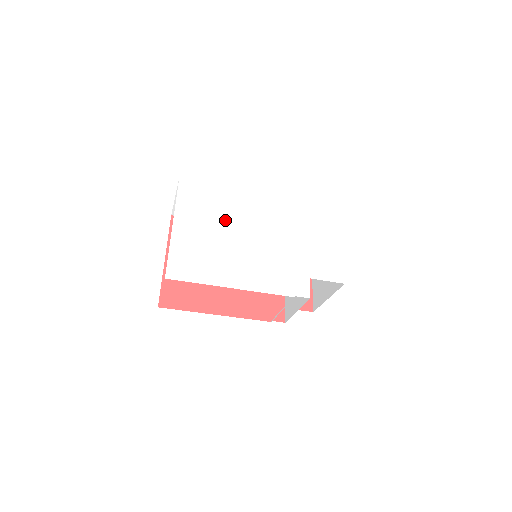
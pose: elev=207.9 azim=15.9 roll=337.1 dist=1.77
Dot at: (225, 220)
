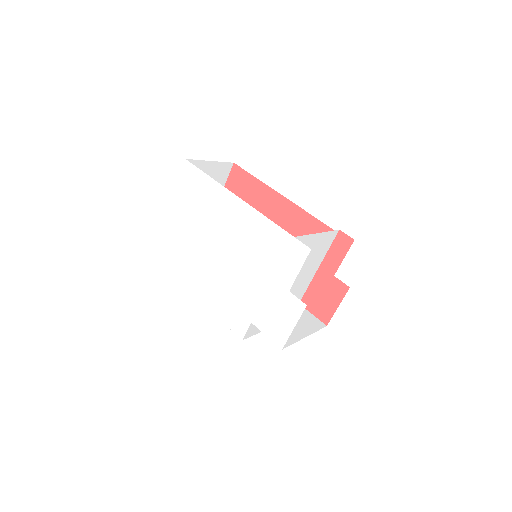
Dot at: (205, 223)
